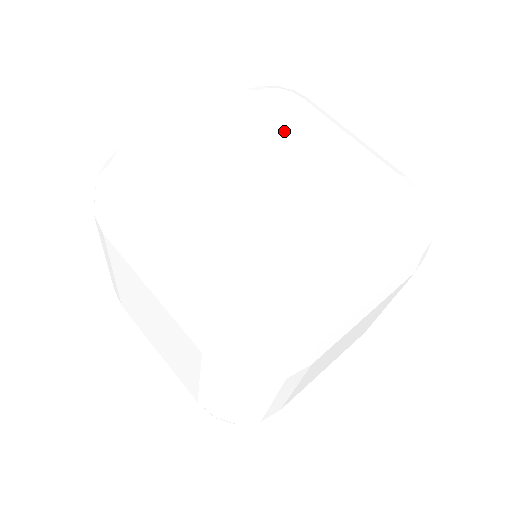
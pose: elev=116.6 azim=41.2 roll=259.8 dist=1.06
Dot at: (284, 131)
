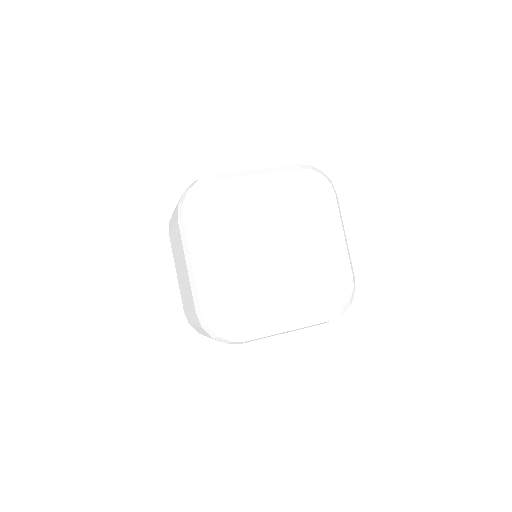
Dot at: (302, 220)
